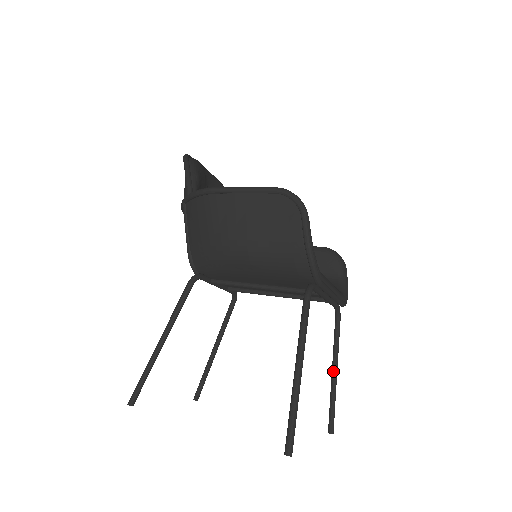
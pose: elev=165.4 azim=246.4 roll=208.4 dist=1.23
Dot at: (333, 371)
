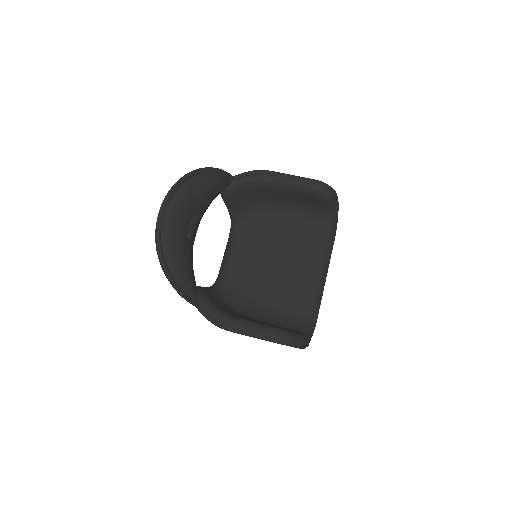
Dot at: occluded
